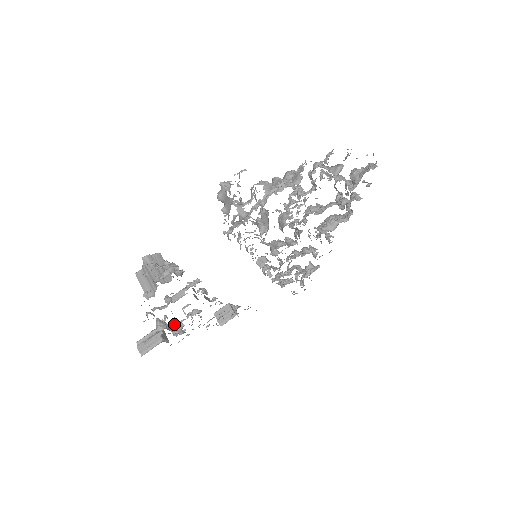
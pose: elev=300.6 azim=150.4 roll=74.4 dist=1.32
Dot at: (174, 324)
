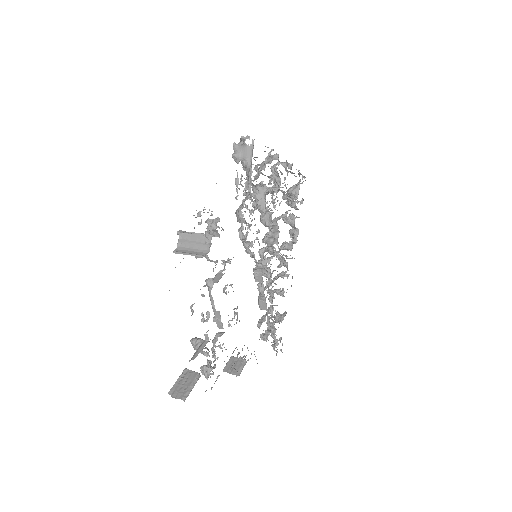
Dot at: (207, 348)
